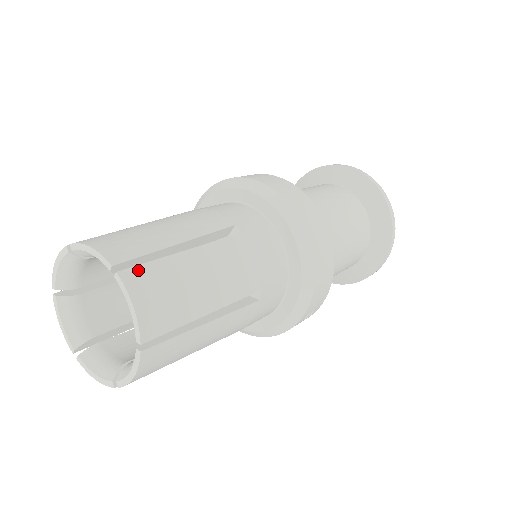
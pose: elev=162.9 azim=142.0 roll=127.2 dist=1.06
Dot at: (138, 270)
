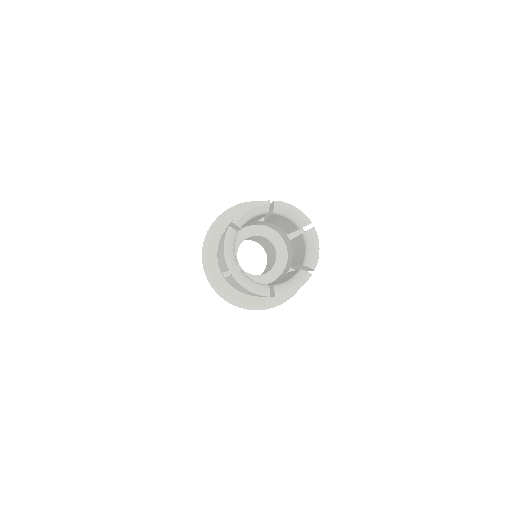
Dot at: occluded
